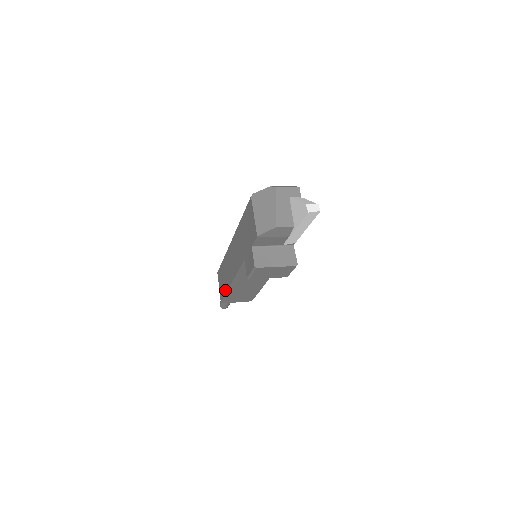
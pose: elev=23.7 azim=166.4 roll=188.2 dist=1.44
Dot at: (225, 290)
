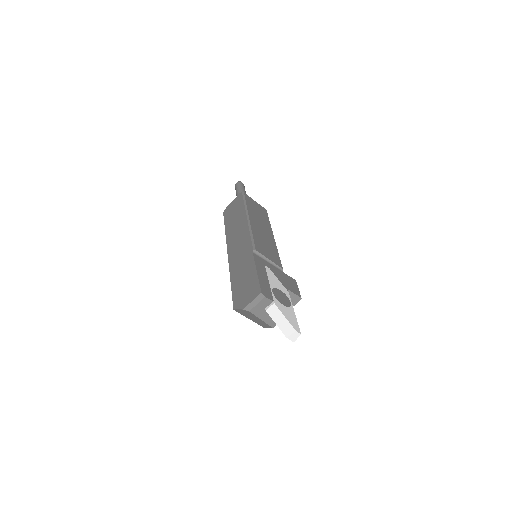
Dot at: occluded
